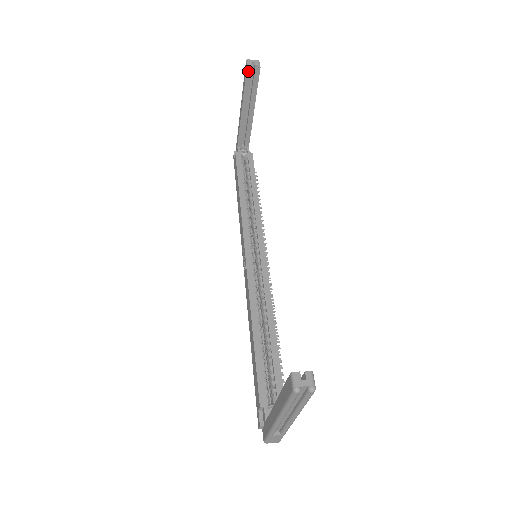
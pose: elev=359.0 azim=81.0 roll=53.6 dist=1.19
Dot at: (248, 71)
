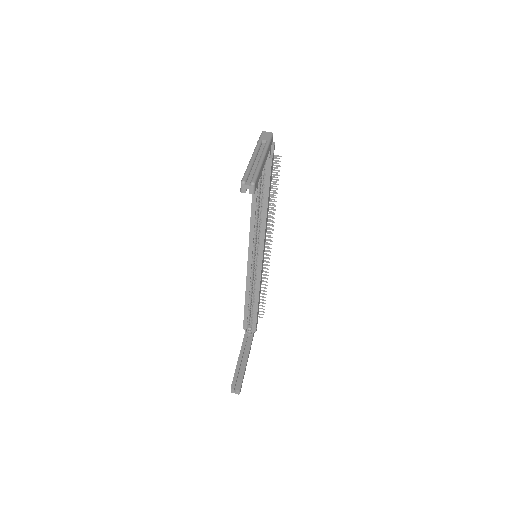
Dot at: occluded
